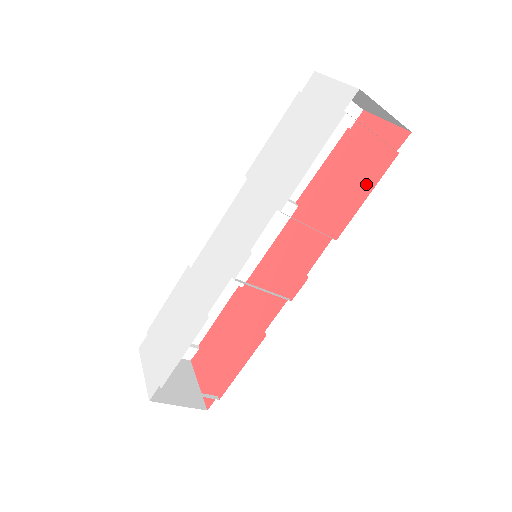
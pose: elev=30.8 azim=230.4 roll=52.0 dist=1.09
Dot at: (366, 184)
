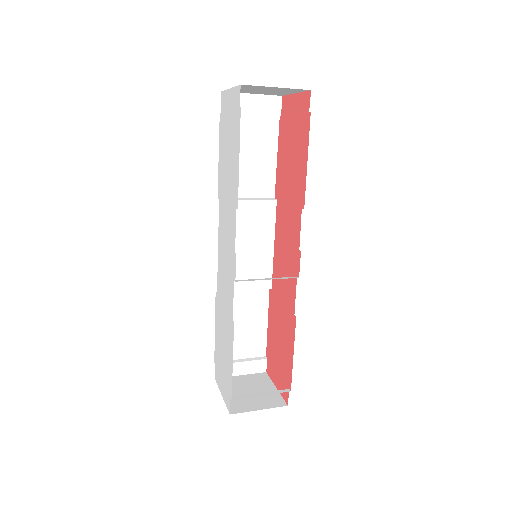
Dot at: (303, 151)
